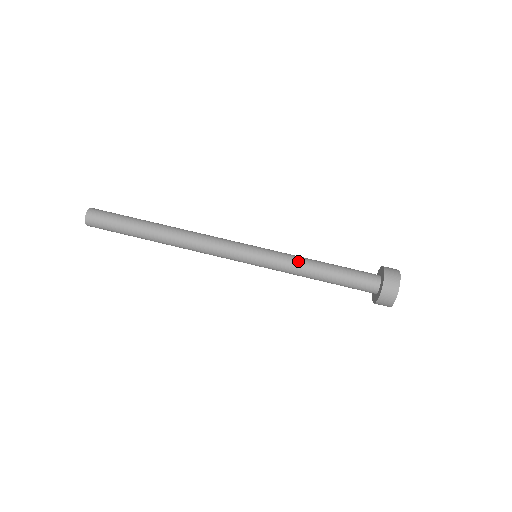
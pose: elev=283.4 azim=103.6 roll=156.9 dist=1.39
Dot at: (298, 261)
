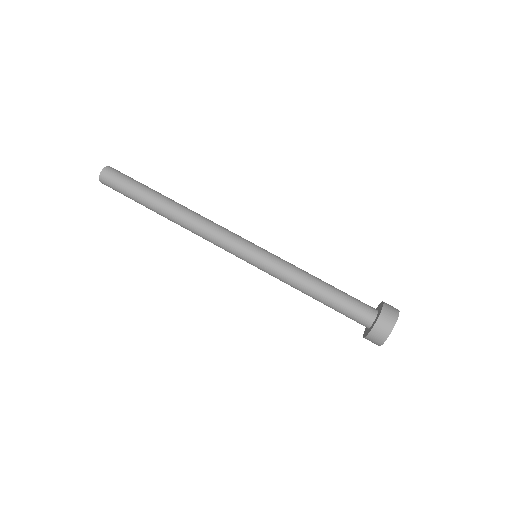
Dot at: (296, 272)
